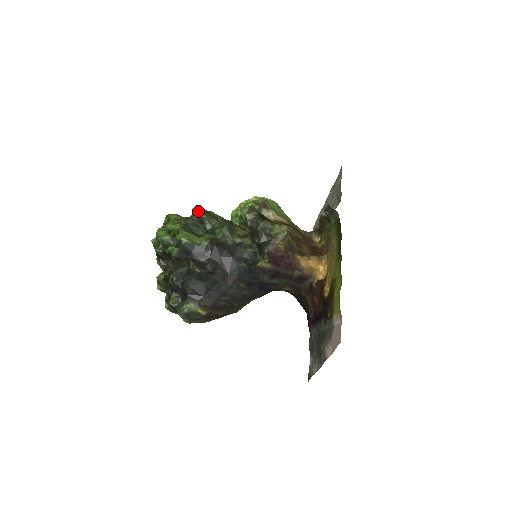
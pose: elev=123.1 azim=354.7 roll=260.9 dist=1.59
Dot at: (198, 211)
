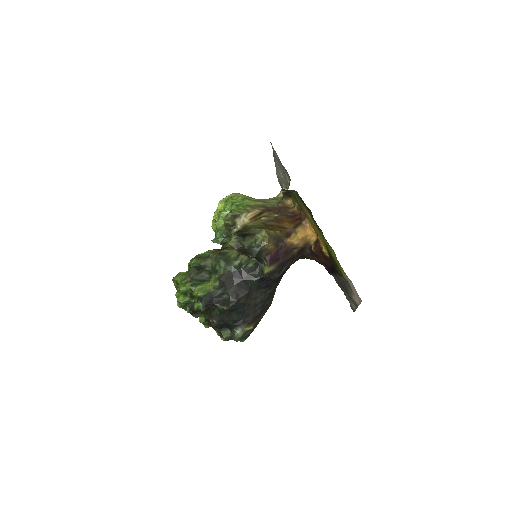
Dot at: (192, 263)
